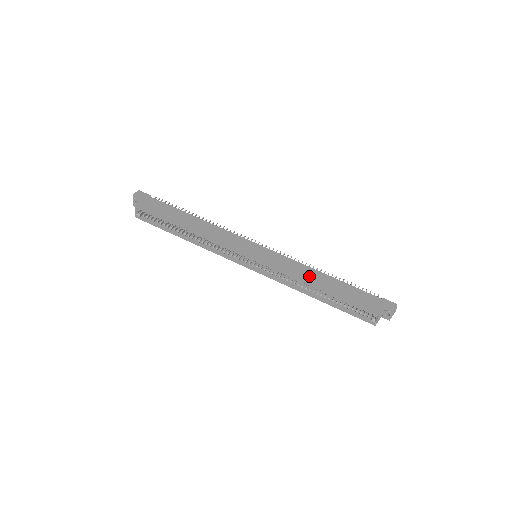
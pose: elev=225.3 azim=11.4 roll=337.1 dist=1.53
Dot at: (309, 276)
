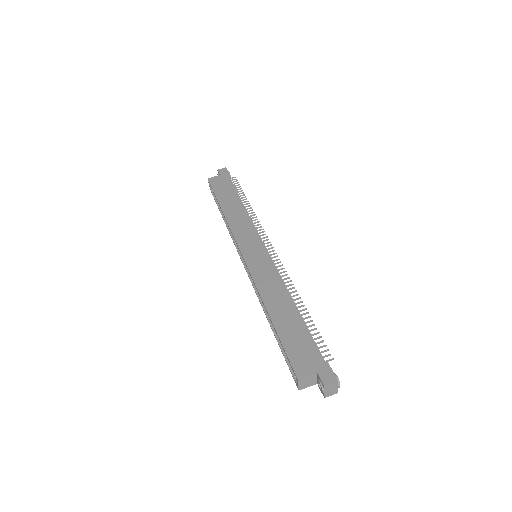
Dot at: (273, 295)
